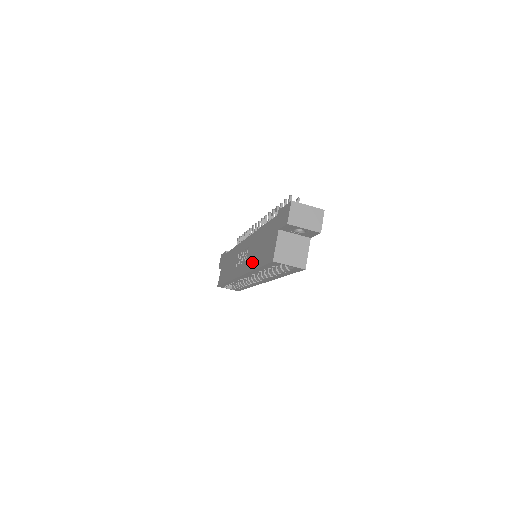
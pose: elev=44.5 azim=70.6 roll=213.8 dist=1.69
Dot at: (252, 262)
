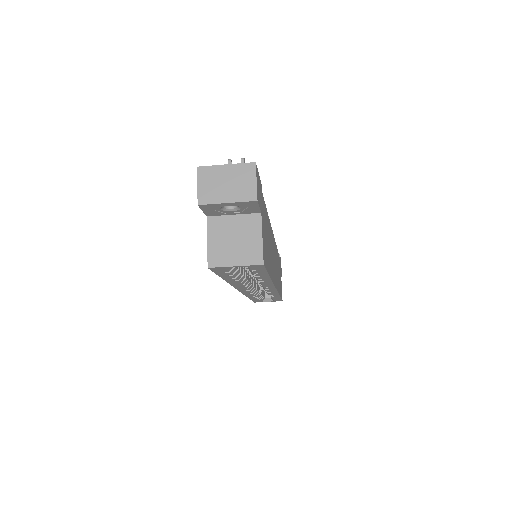
Dot at: occluded
